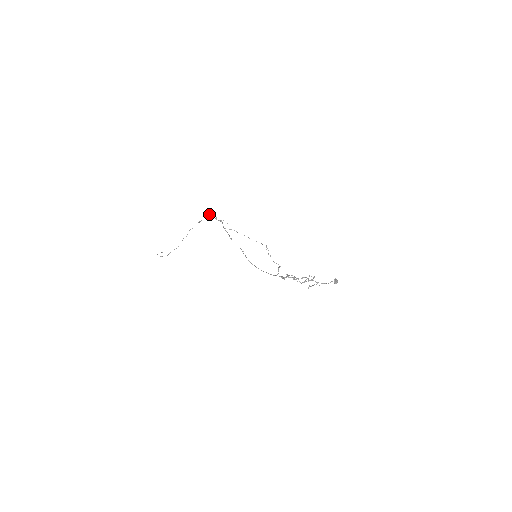
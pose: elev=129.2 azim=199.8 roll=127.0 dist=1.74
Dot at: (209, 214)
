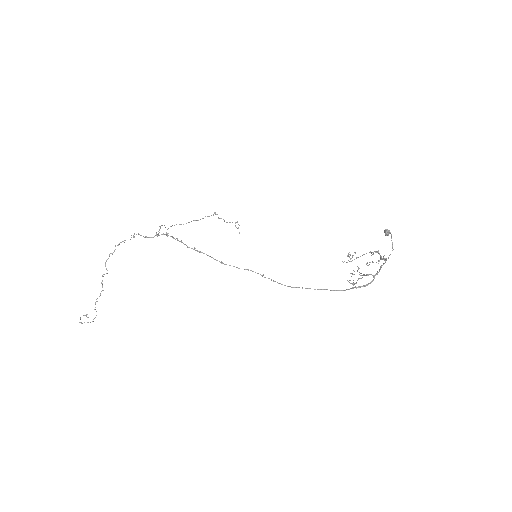
Dot at: occluded
